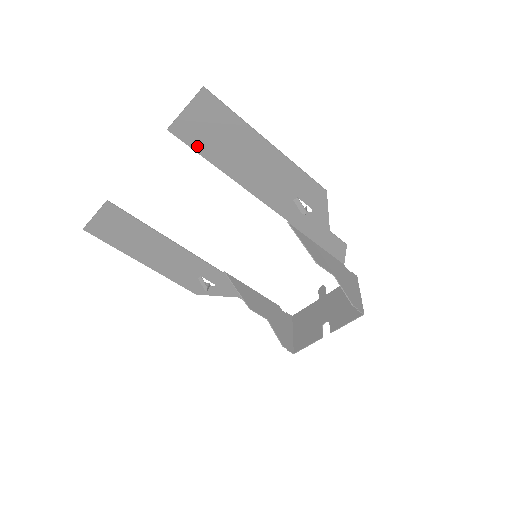
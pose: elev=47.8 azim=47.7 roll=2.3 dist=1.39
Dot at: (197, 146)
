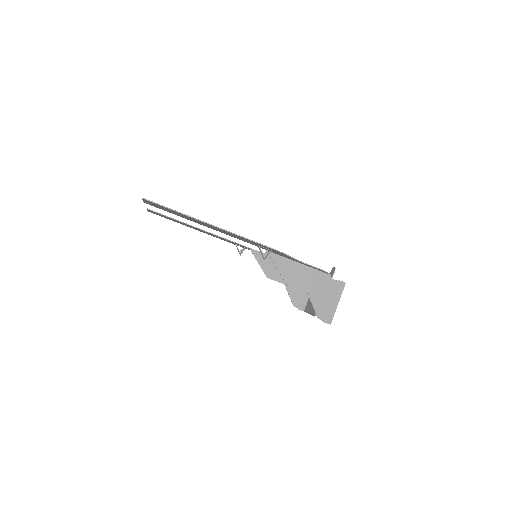
Dot at: (169, 212)
